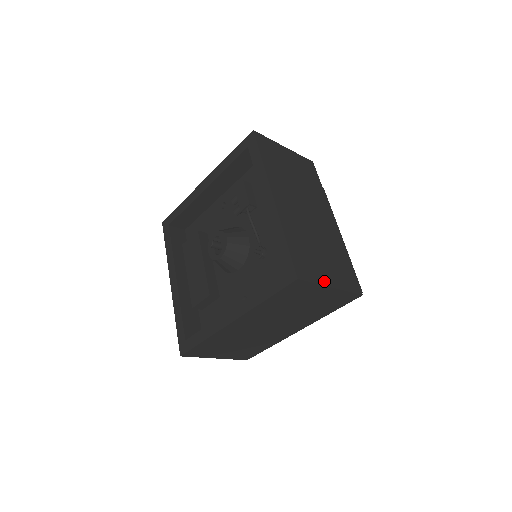
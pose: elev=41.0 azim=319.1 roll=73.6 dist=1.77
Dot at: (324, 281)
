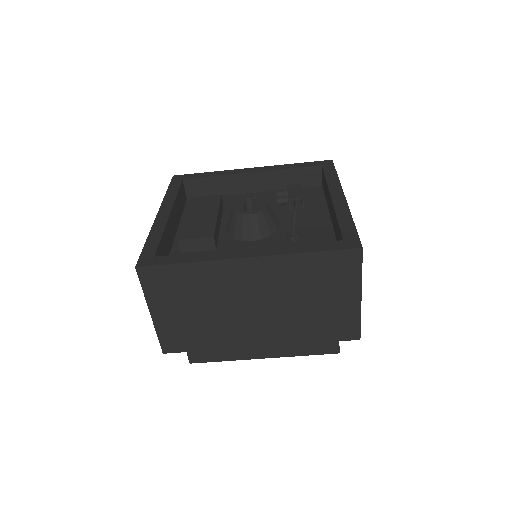
Dot at: occluded
